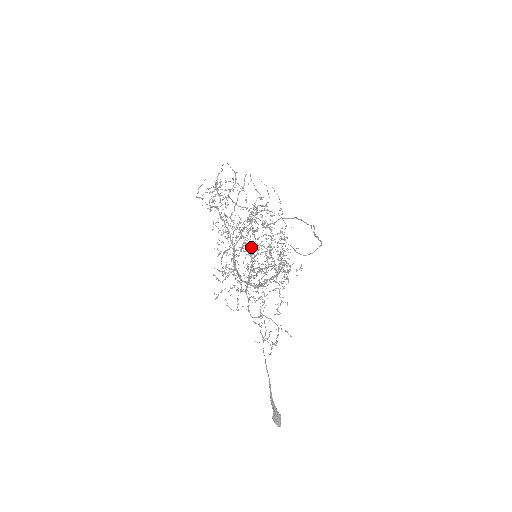
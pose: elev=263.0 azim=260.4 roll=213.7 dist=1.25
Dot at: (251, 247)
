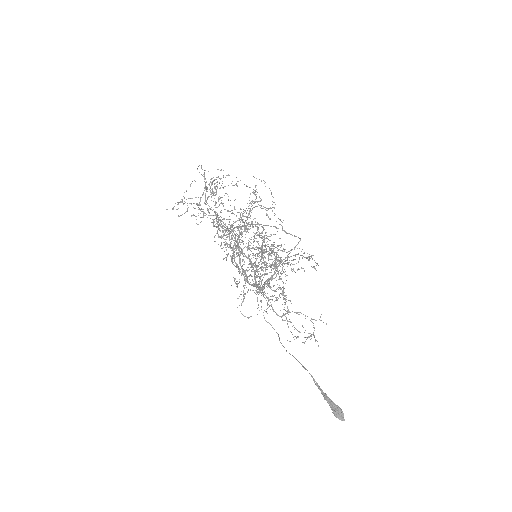
Dot at: occluded
